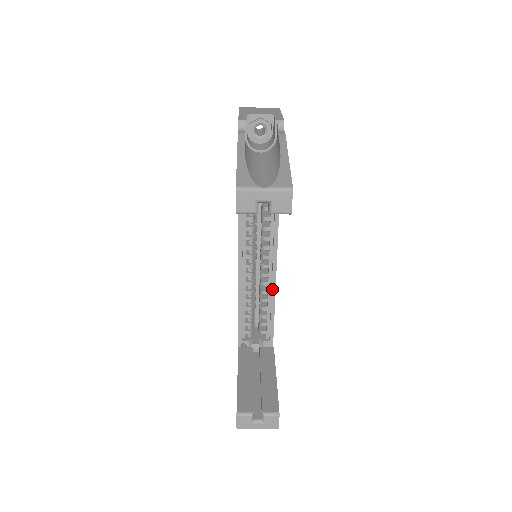
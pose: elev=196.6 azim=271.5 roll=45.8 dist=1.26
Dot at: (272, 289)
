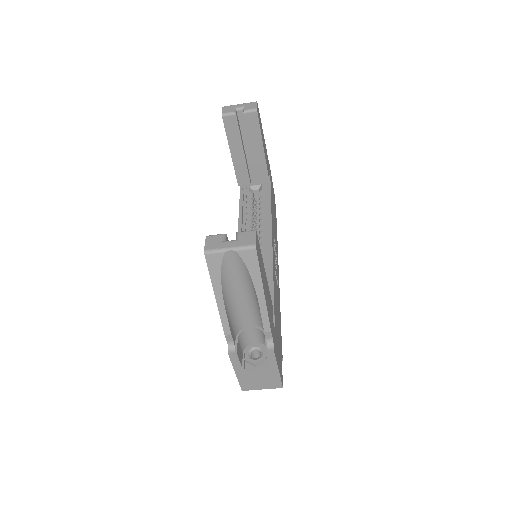
Dot at: (269, 263)
